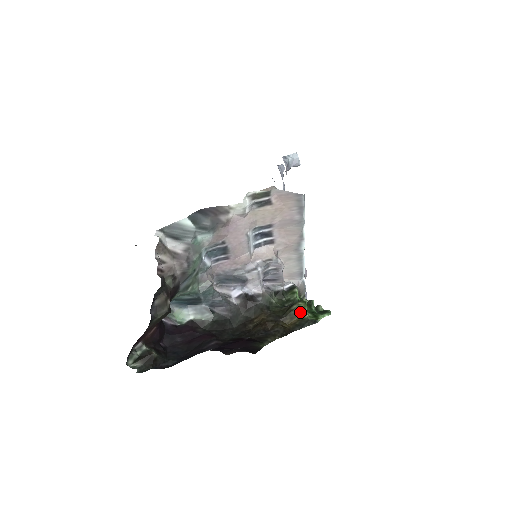
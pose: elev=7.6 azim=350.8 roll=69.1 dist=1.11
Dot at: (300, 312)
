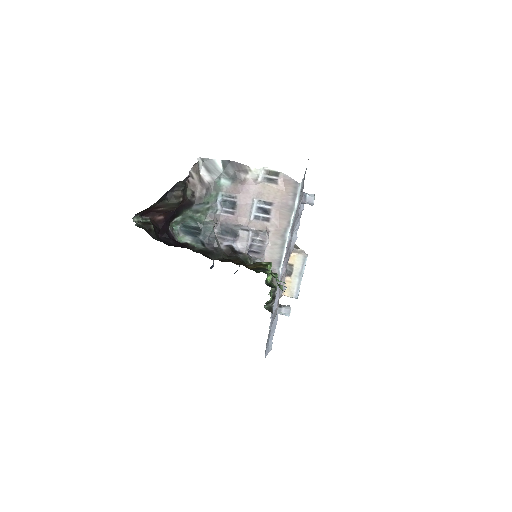
Dot at: (263, 265)
